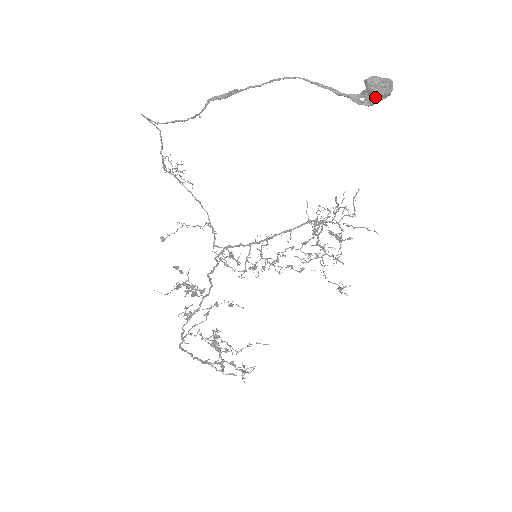
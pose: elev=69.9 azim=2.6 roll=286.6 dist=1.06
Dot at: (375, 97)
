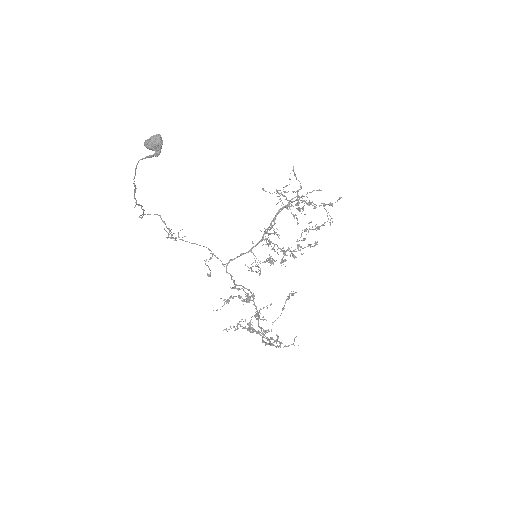
Dot at: (155, 150)
